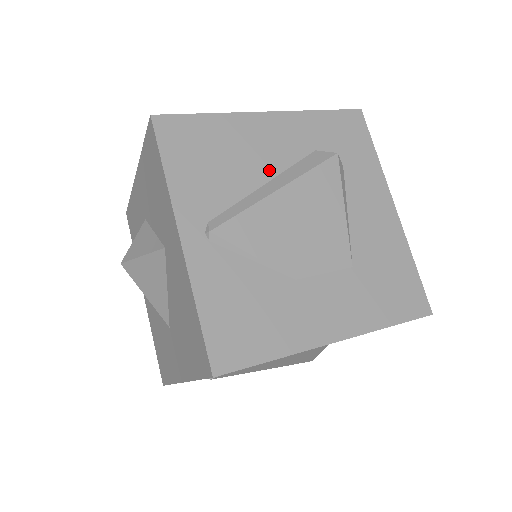
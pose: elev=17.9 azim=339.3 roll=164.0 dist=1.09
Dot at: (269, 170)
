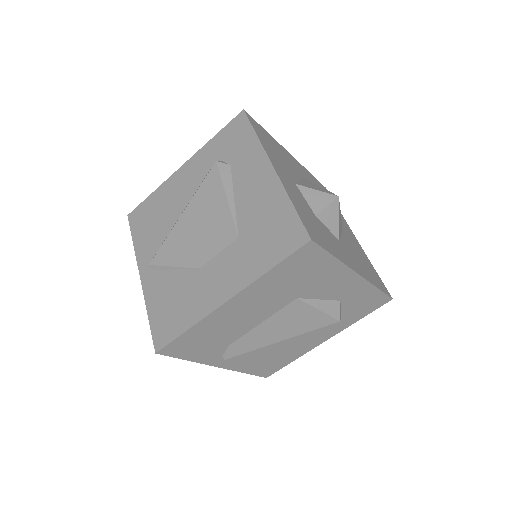
Dot at: (183, 204)
